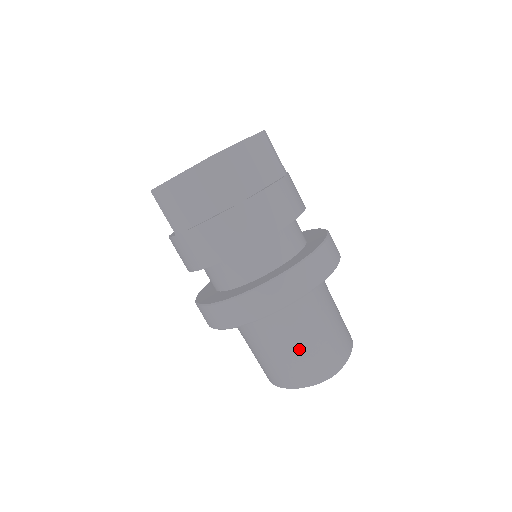
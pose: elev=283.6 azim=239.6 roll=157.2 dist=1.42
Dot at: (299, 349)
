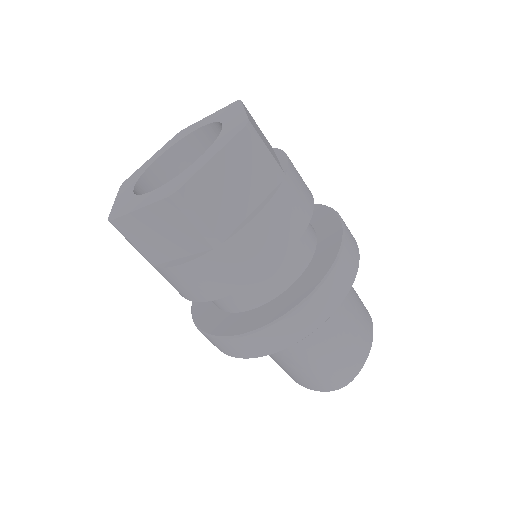
Dot at: (308, 366)
